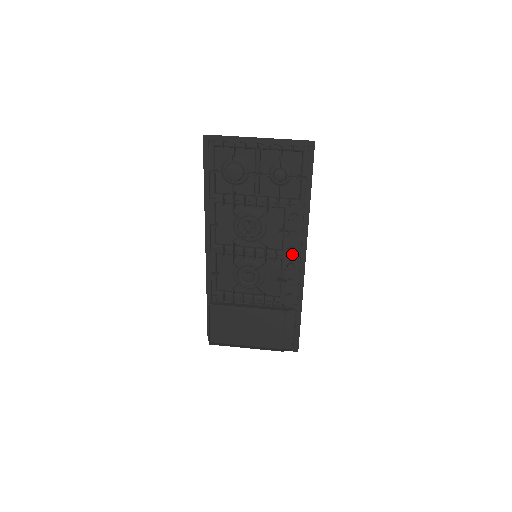
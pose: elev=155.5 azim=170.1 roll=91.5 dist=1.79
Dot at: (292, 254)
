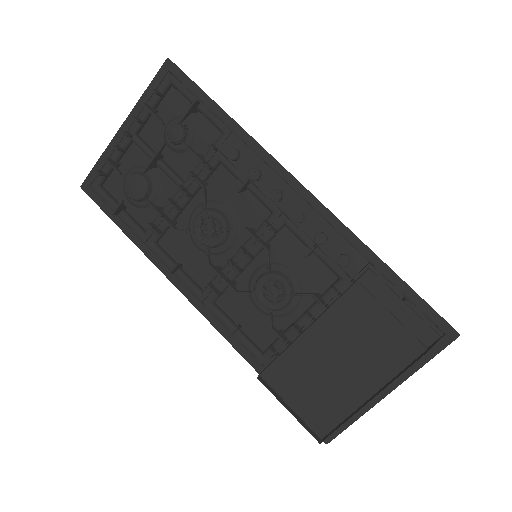
Dot at: (285, 202)
